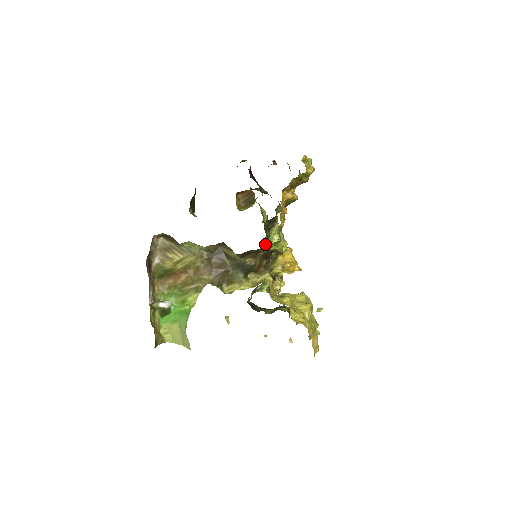
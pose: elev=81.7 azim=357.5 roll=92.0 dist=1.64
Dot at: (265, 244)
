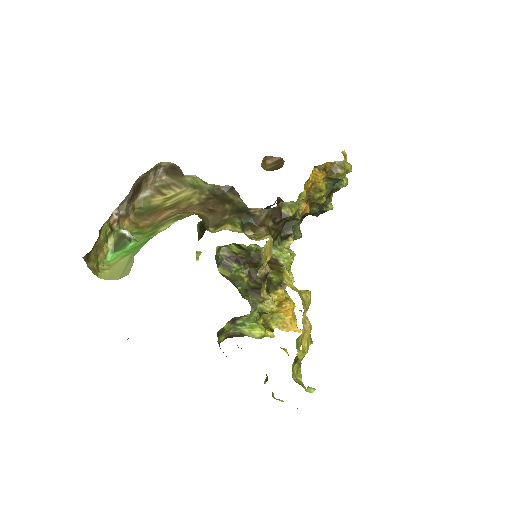
Dot at: occluded
